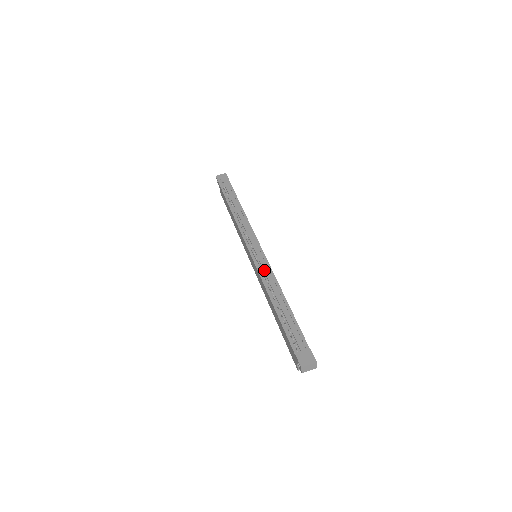
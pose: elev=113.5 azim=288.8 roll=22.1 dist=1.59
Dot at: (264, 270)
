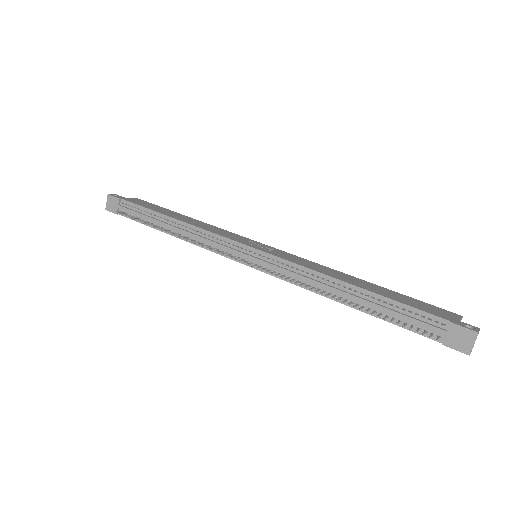
Dot at: (288, 274)
